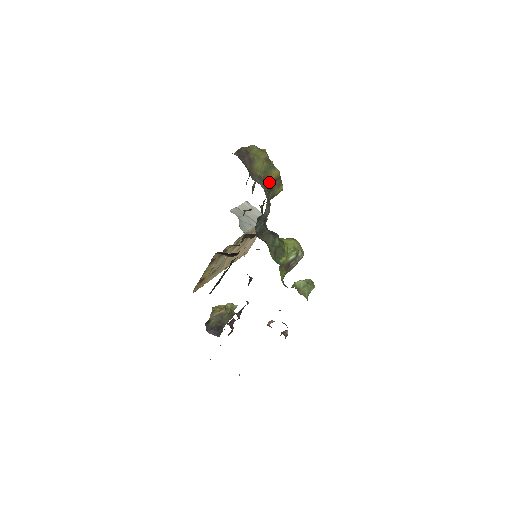
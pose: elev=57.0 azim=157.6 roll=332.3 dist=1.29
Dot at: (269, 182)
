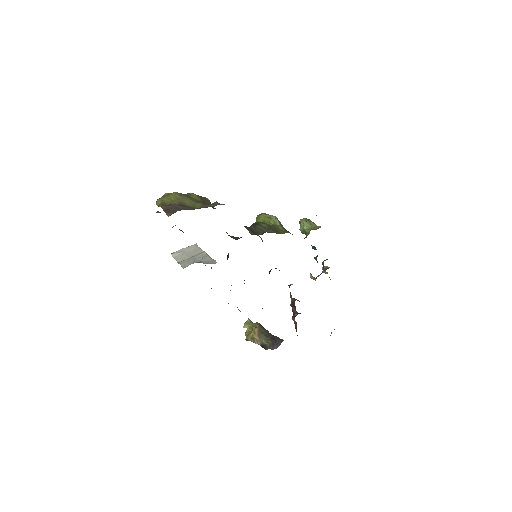
Dot at: occluded
